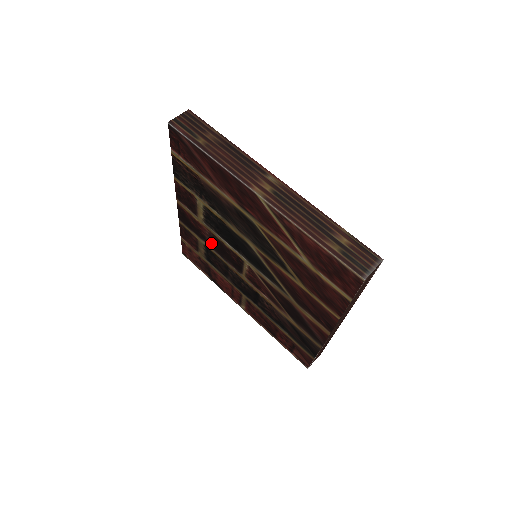
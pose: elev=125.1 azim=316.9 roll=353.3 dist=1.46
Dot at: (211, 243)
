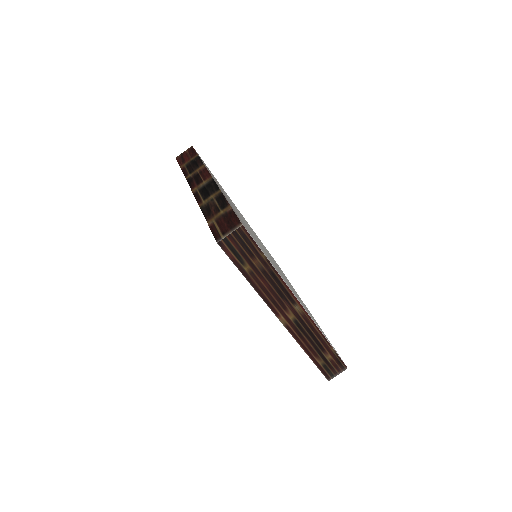
Dot at: occluded
